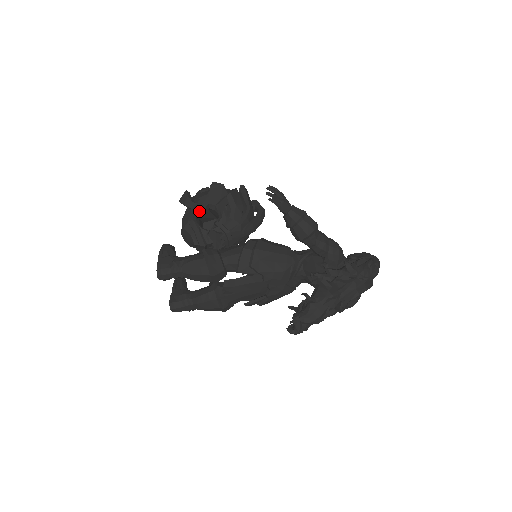
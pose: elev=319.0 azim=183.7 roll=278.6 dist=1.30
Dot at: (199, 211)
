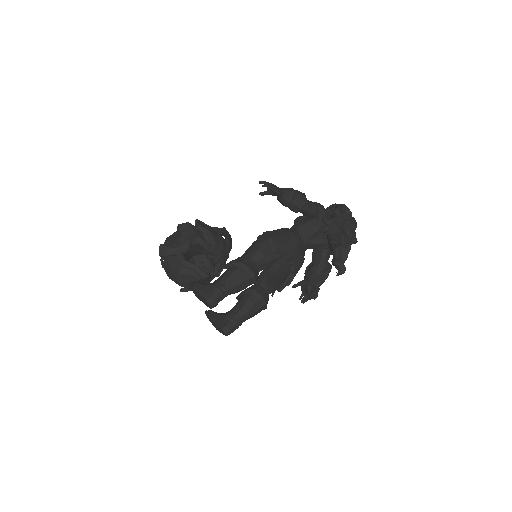
Dot at: (185, 251)
